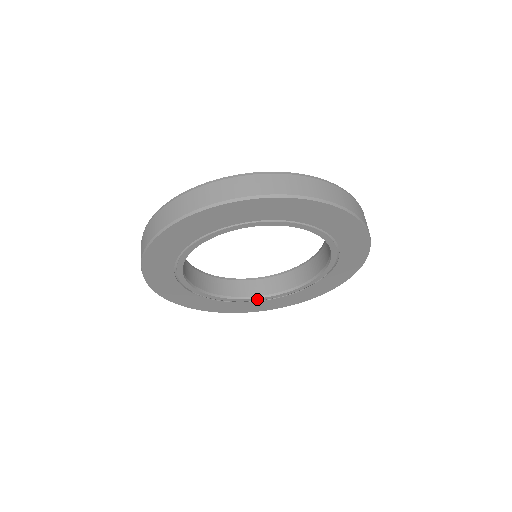
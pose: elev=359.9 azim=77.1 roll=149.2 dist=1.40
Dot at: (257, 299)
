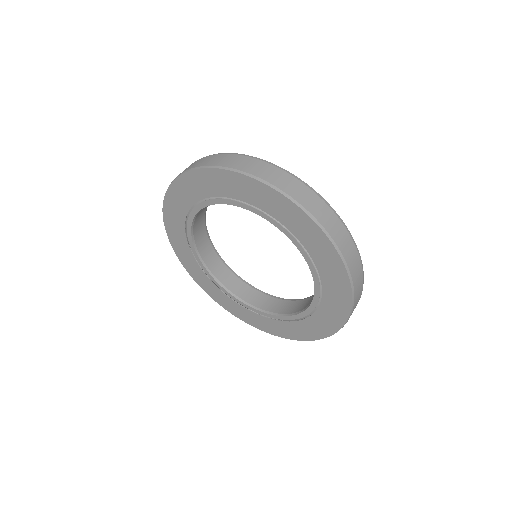
Dot at: (274, 316)
